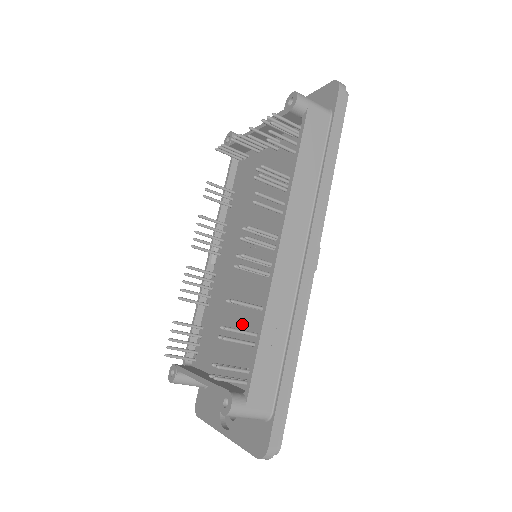
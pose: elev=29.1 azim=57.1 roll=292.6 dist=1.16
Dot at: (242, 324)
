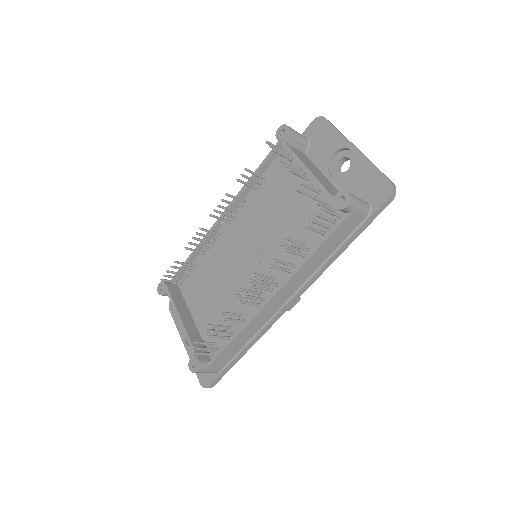
Dot at: (224, 307)
